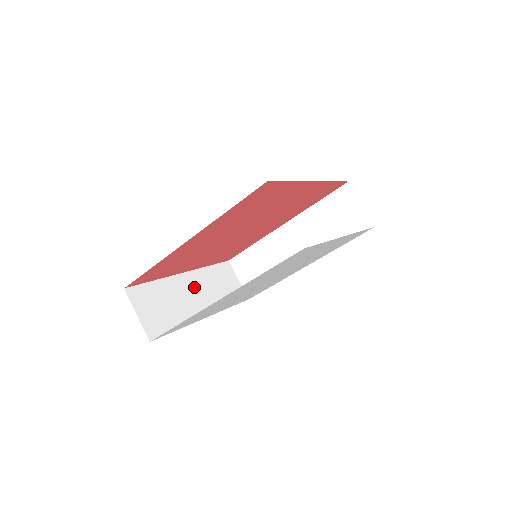
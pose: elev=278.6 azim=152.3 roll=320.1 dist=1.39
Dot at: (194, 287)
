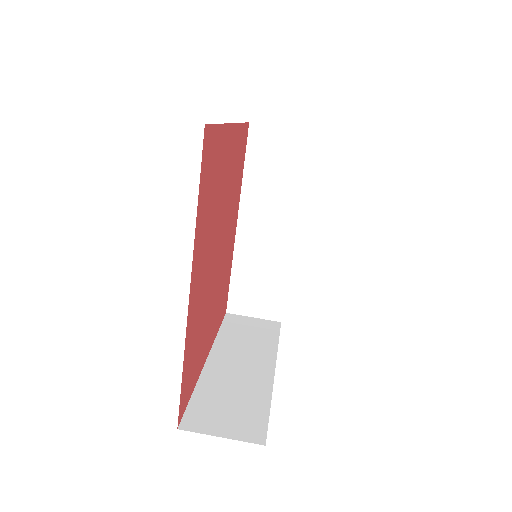
Dot at: (231, 359)
